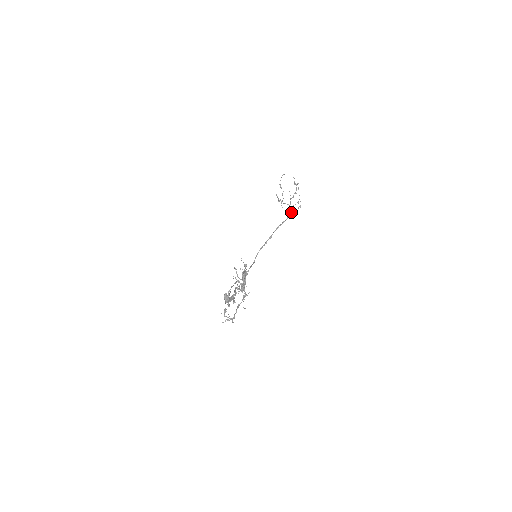
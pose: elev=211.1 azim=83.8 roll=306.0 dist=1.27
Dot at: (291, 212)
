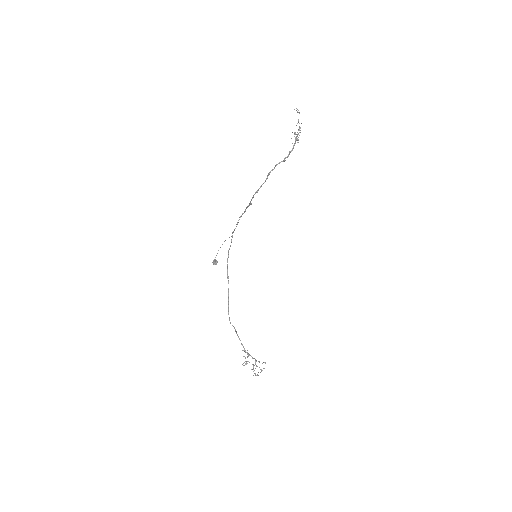
Dot at: (256, 360)
